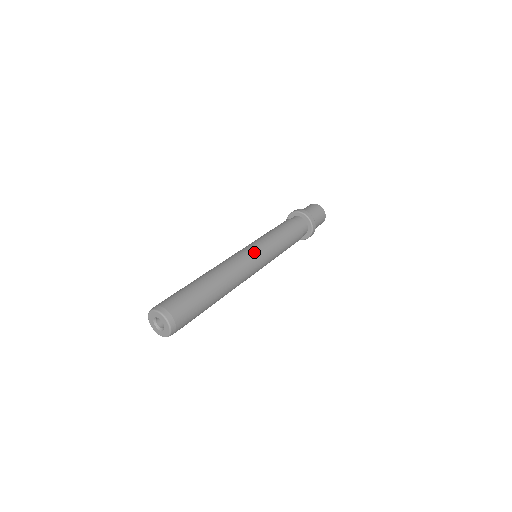
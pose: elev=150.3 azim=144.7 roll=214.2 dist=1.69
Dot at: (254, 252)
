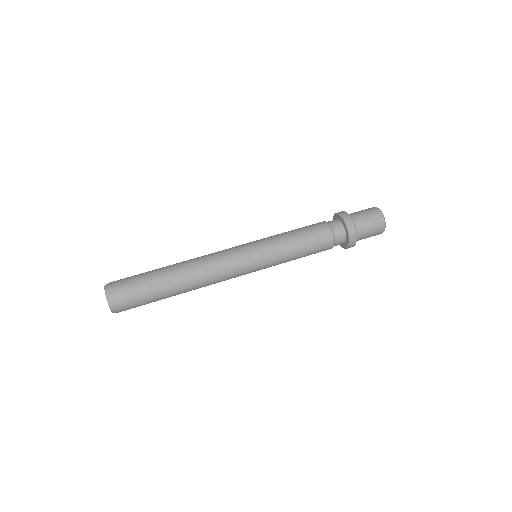
Dot at: (248, 269)
